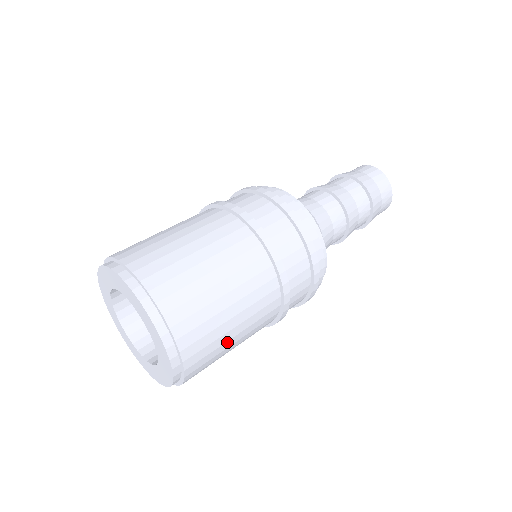
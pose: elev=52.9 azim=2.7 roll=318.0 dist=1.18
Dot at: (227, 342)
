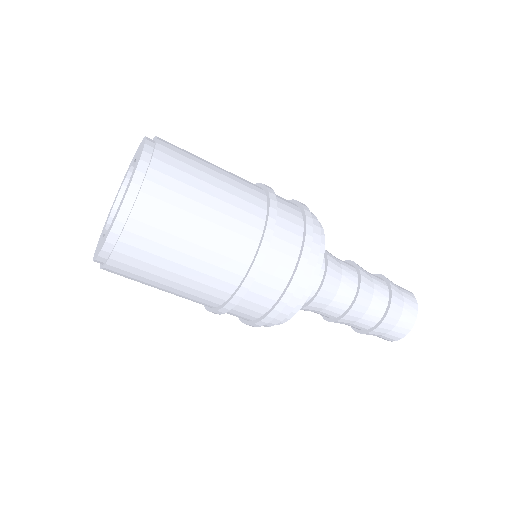
Dot at: (191, 216)
